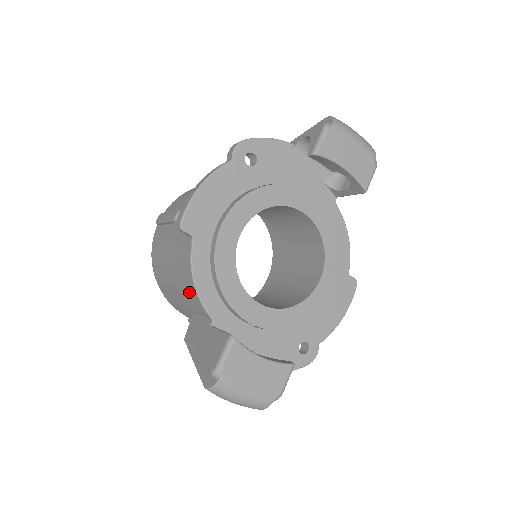
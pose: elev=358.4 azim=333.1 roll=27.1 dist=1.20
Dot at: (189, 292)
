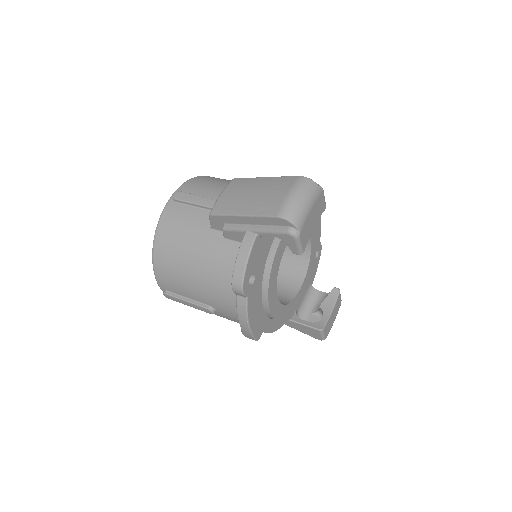
Dot at: occluded
